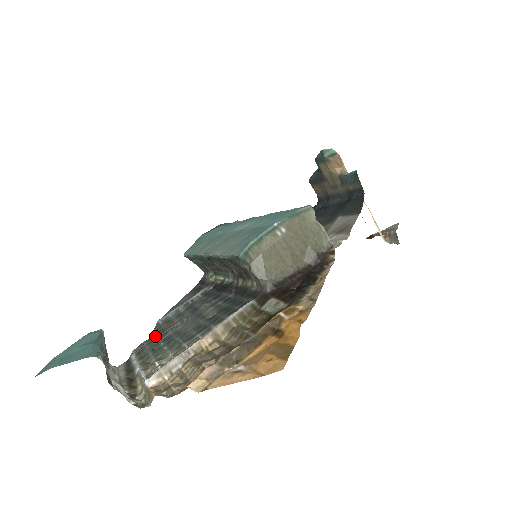
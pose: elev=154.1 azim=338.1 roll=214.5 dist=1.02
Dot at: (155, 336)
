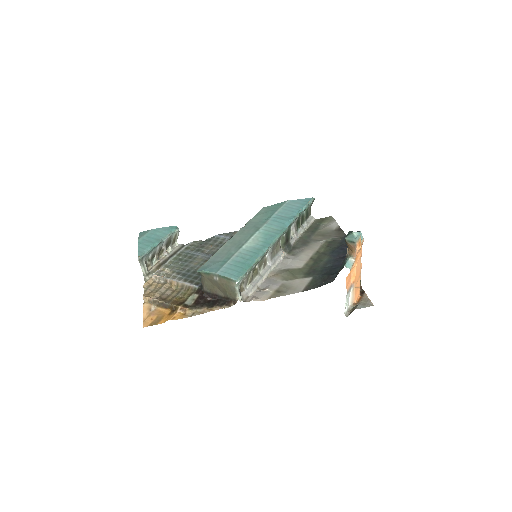
Dot at: (200, 246)
